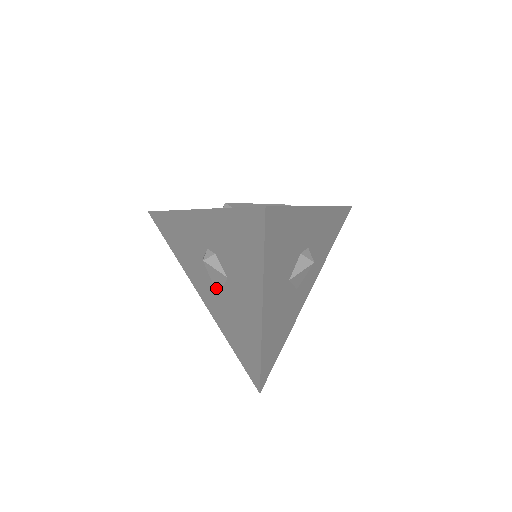
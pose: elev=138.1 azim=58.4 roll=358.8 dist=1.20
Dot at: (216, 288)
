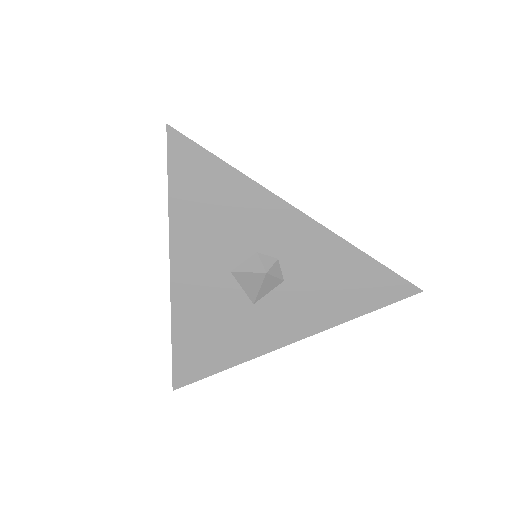
Dot at: occluded
